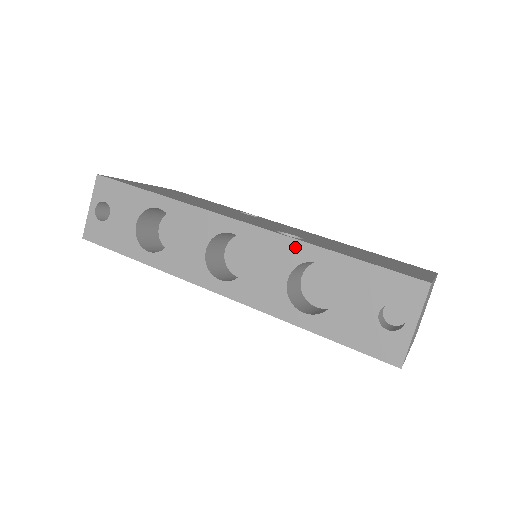
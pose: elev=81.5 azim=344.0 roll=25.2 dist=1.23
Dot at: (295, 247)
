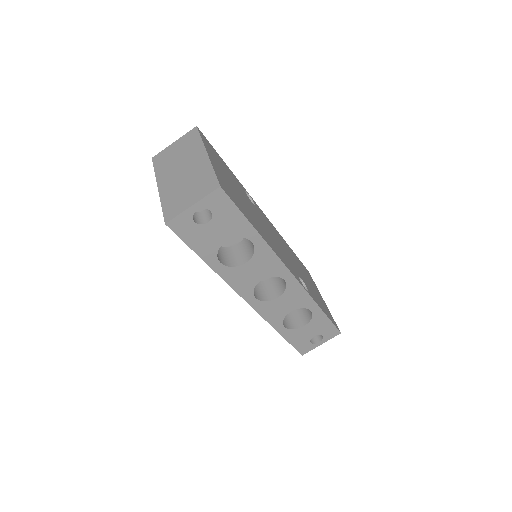
Dot at: (308, 301)
